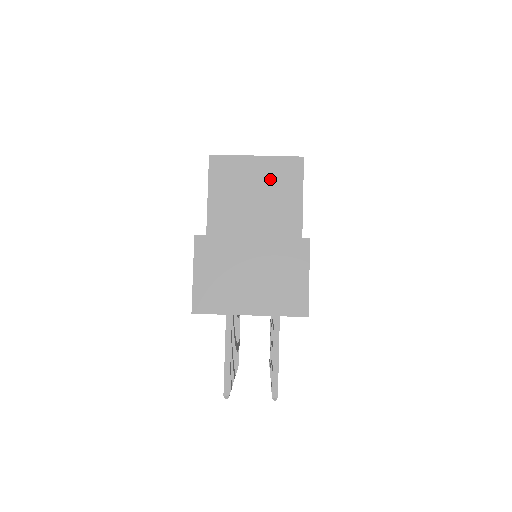
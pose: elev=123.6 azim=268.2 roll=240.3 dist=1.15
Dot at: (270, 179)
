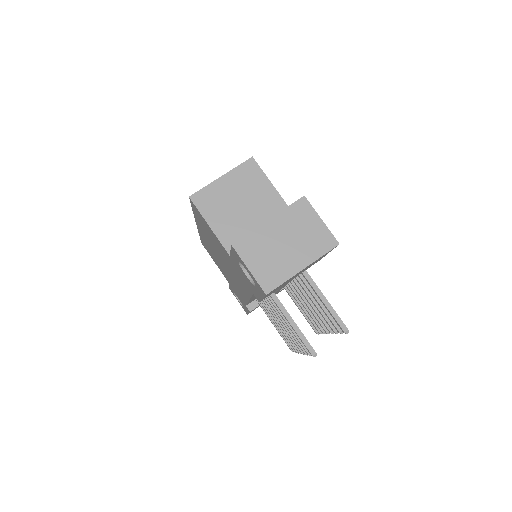
Dot at: (241, 185)
